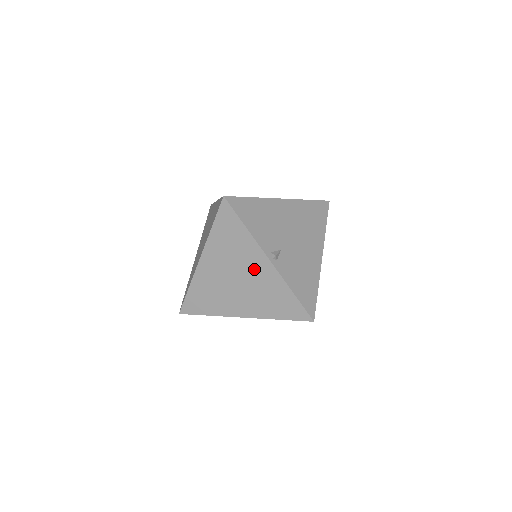
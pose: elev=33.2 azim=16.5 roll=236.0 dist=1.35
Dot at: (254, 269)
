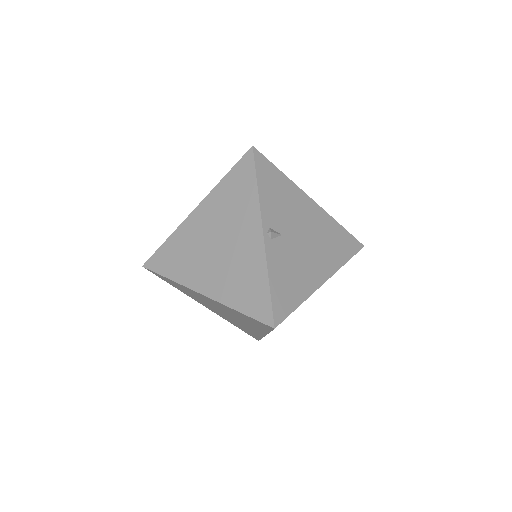
Dot at: (242, 237)
